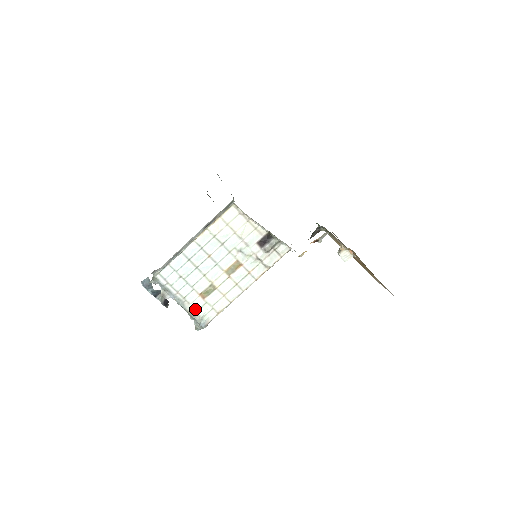
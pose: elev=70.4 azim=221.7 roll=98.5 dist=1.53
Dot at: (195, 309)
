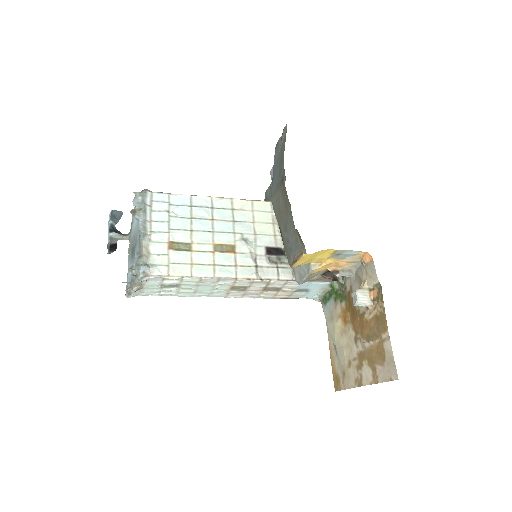
Dot at: (150, 250)
